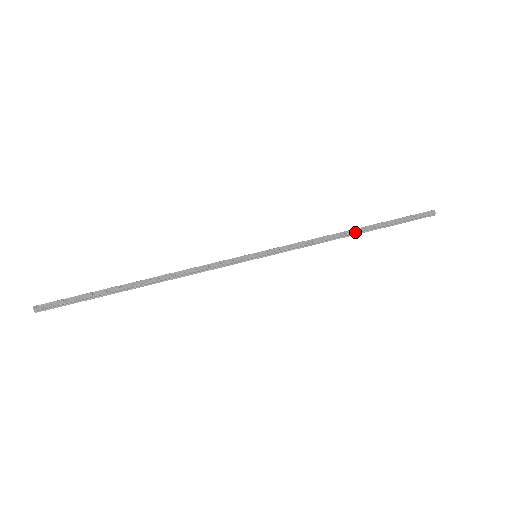
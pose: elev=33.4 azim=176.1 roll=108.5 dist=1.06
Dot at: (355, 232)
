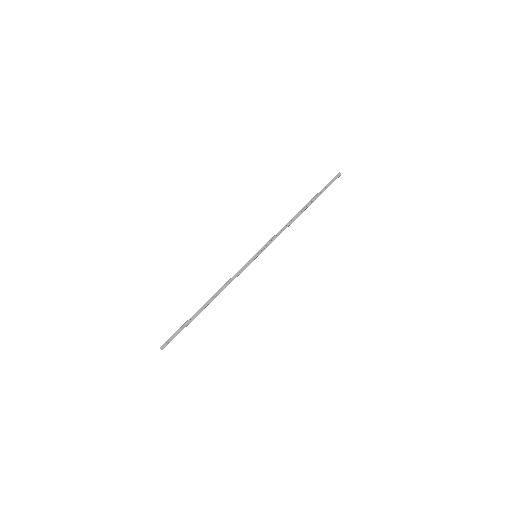
Dot at: (302, 212)
